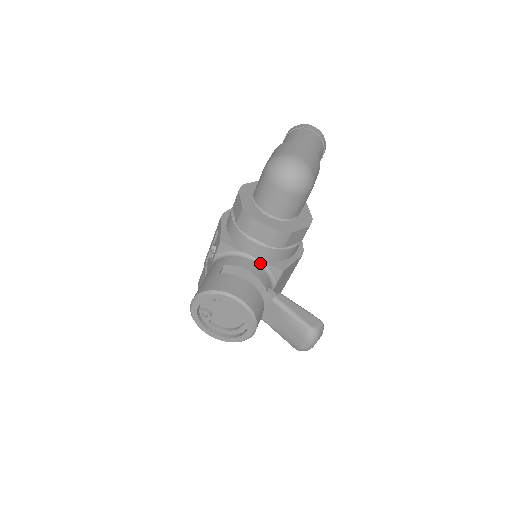
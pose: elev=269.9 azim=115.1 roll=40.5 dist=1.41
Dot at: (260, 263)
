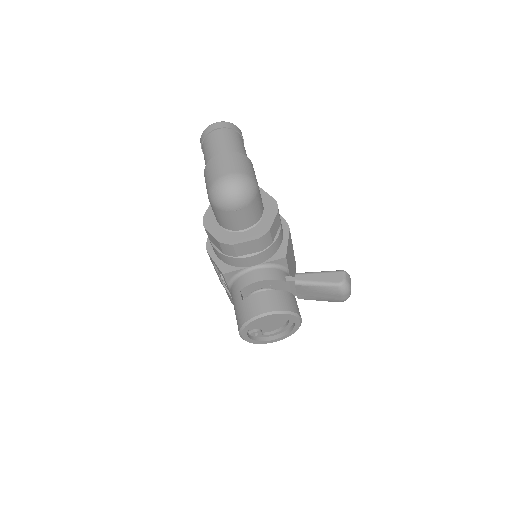
Dot at: (264, 266)
